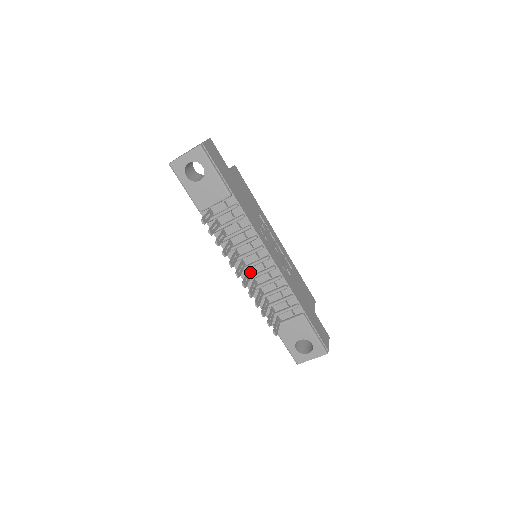
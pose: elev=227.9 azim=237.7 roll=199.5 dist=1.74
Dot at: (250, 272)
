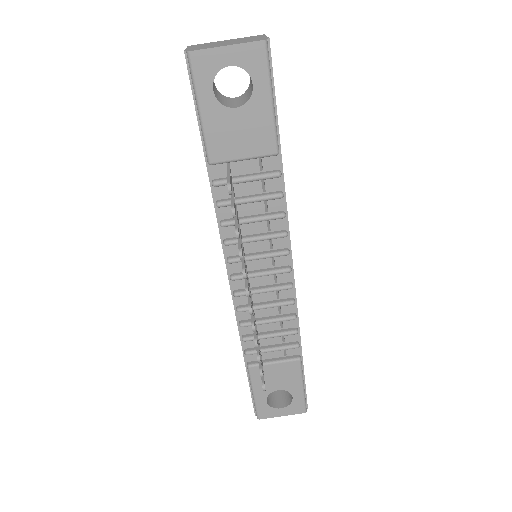
Dot at: (249, 283)
